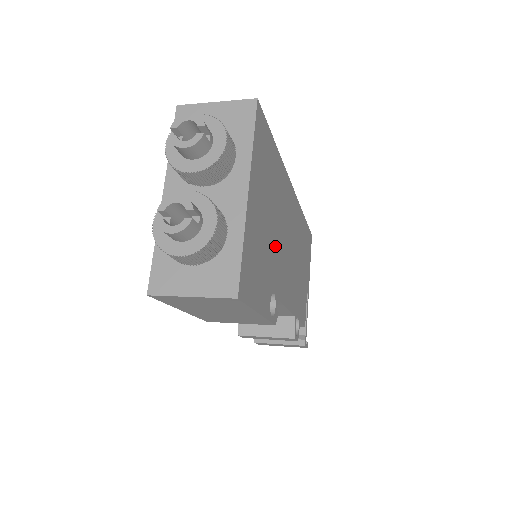
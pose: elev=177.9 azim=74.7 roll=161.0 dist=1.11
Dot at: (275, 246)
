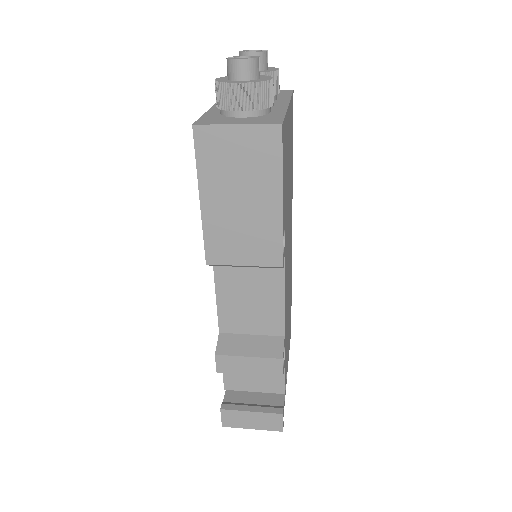
Dot at: (287, 209)
